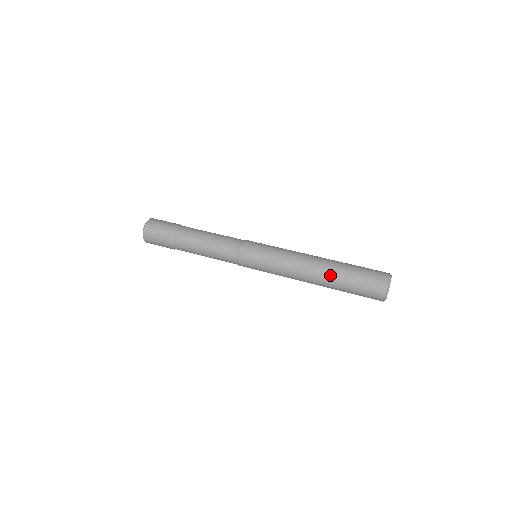
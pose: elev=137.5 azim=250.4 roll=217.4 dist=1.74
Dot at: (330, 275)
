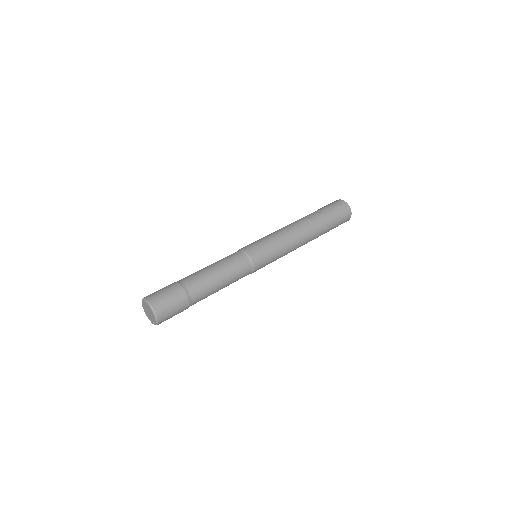
Dot at: (315, 220)
